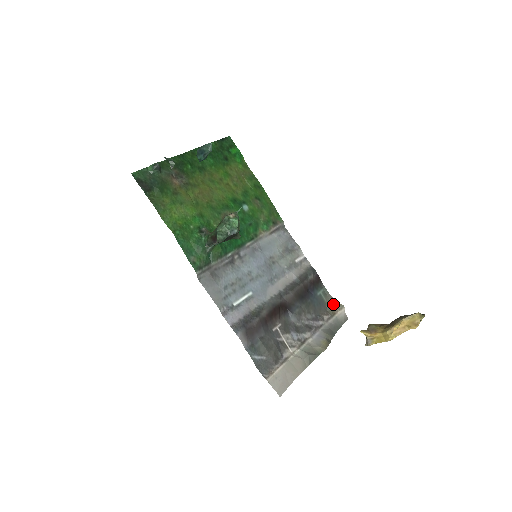
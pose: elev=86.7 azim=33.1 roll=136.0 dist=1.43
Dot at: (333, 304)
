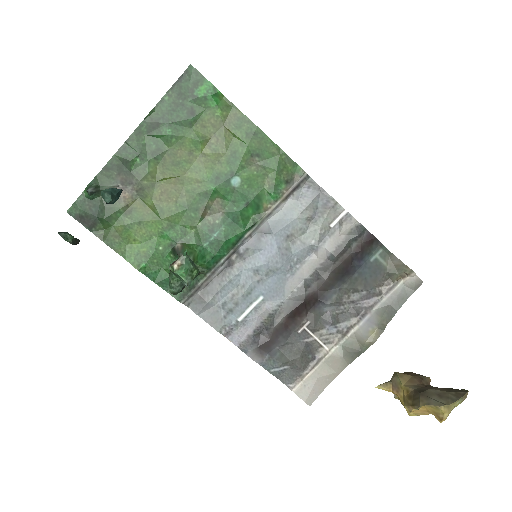
Dot at: (397, 268)
